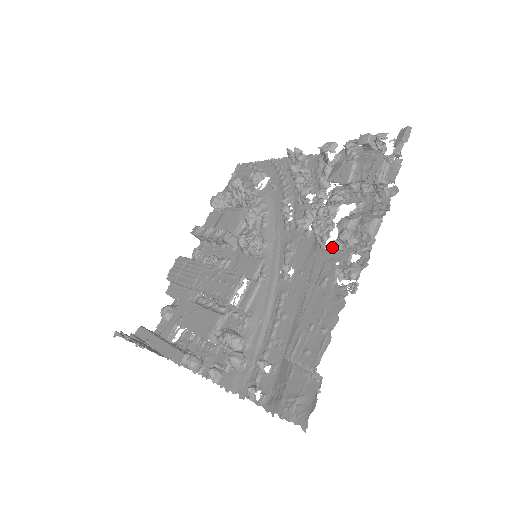
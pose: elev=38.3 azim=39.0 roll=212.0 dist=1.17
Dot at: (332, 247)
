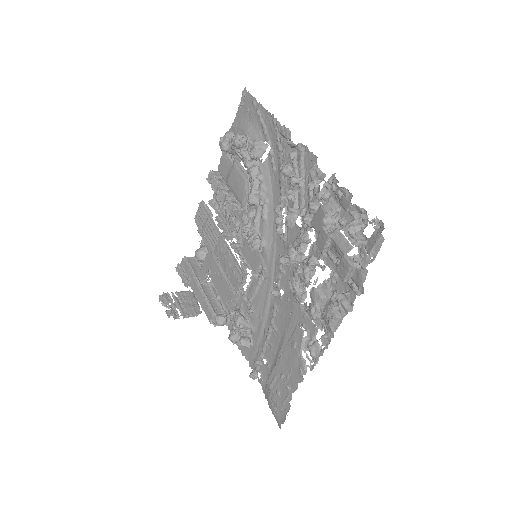
Dot at: (306, 309)
